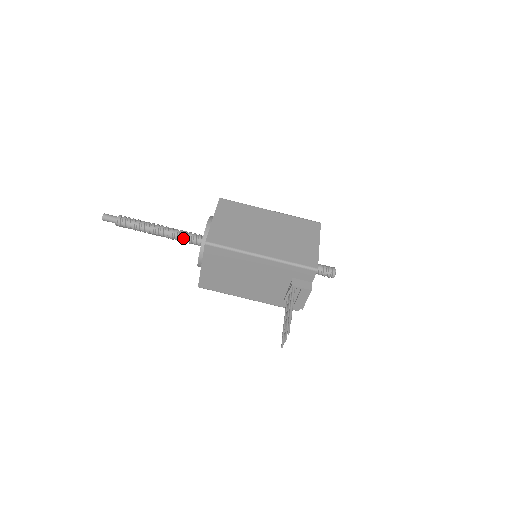
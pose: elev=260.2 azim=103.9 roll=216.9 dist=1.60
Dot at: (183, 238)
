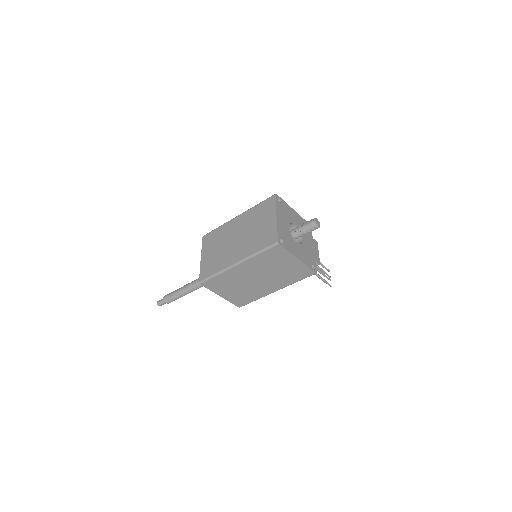
Dot at: occluded
